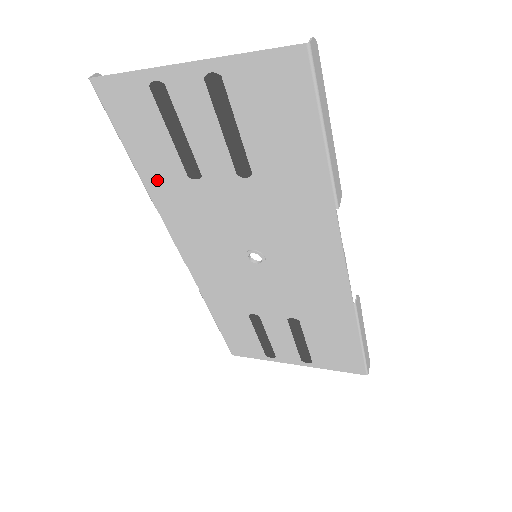
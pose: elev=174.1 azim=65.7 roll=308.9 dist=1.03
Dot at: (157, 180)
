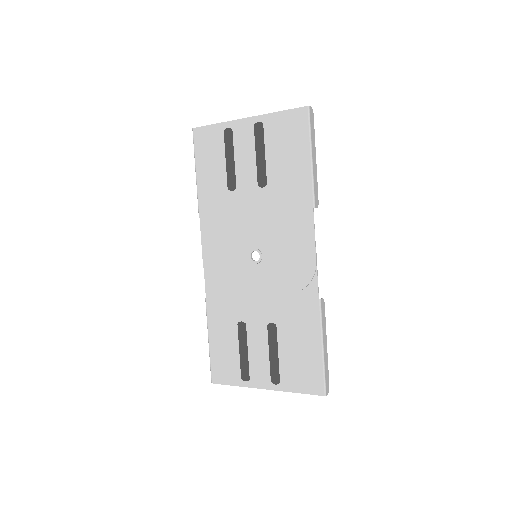
Dot at: (207, 193)
